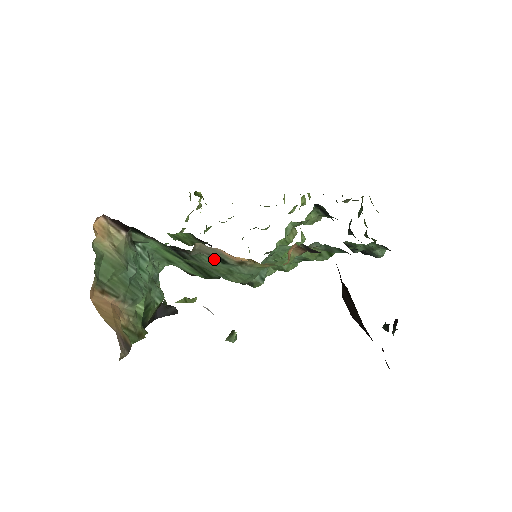
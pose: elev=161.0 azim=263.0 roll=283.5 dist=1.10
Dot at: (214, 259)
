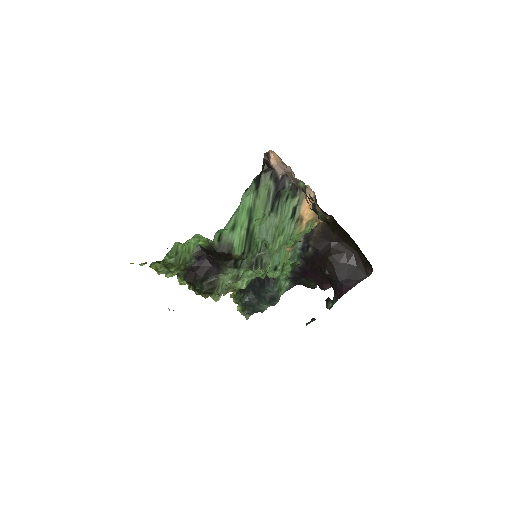
Dot at: (291, 211)
